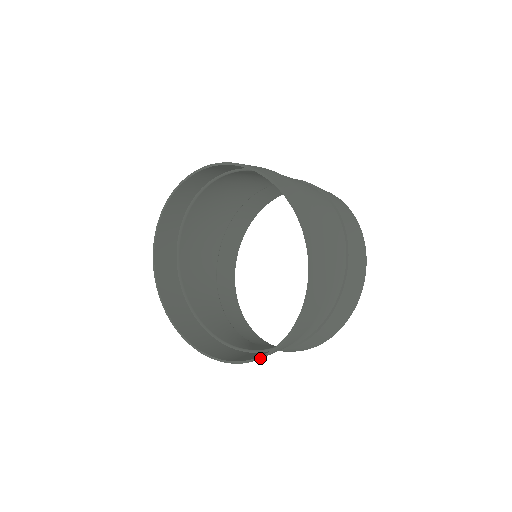
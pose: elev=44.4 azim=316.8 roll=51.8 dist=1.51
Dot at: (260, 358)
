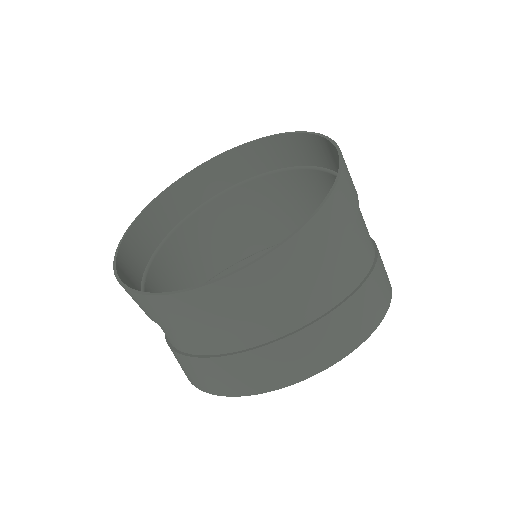
Dot at: (189, 289)
